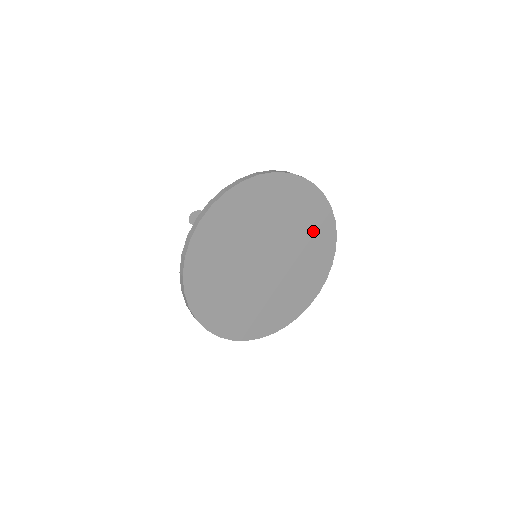
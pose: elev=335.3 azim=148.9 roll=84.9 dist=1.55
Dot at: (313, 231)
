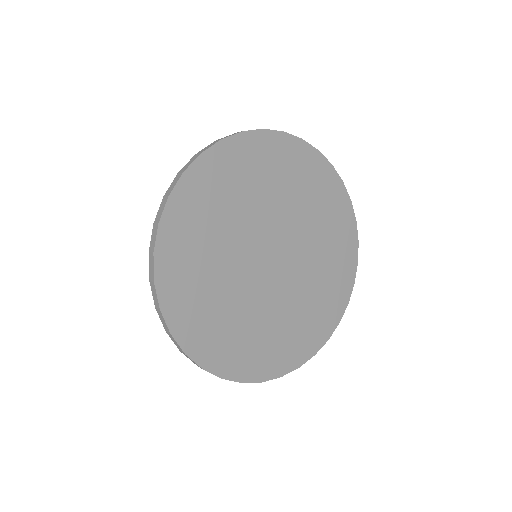
Dot at: (330, 228)
